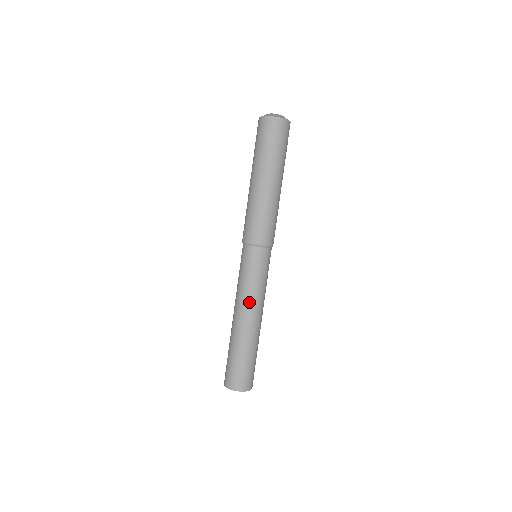
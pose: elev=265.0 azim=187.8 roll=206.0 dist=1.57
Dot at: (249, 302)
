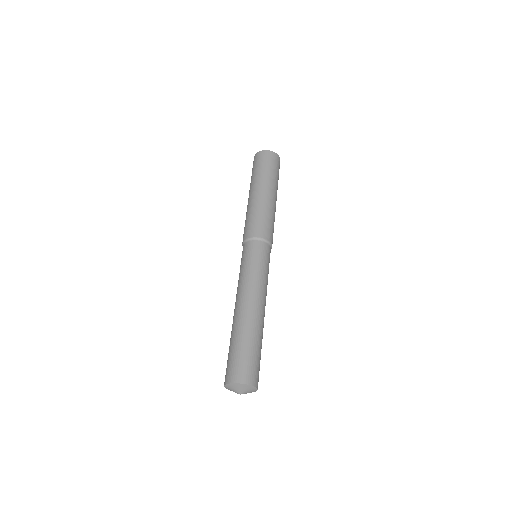
Dot at: (246, 288)
